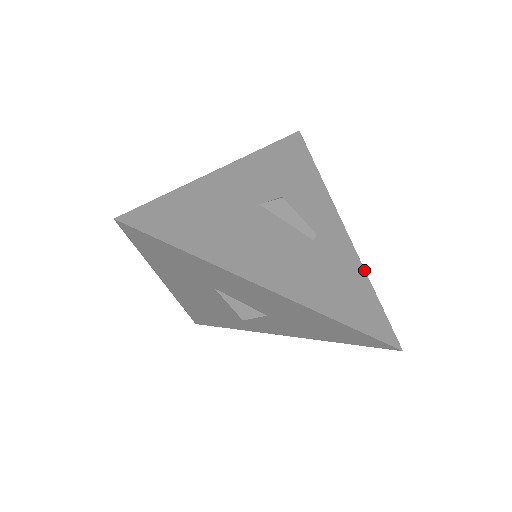
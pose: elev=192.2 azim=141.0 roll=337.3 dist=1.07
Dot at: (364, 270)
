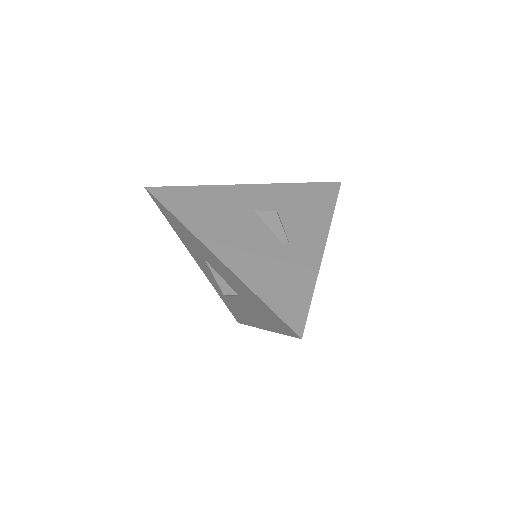
Dot at: (316, 278)
